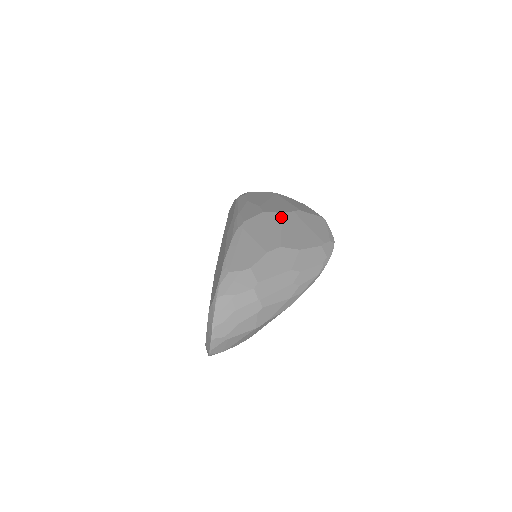
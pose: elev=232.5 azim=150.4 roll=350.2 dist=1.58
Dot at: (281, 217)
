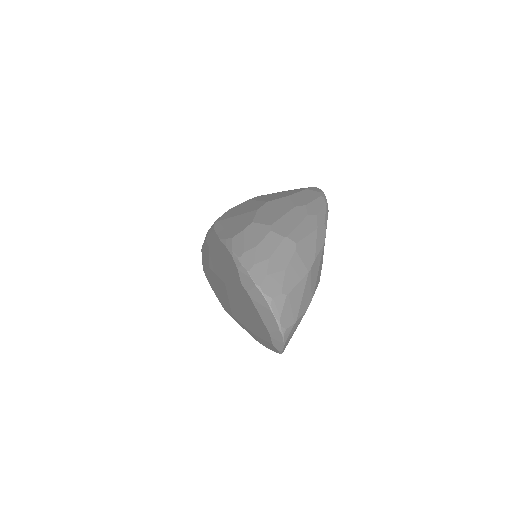
Dot at: (249, 200)
